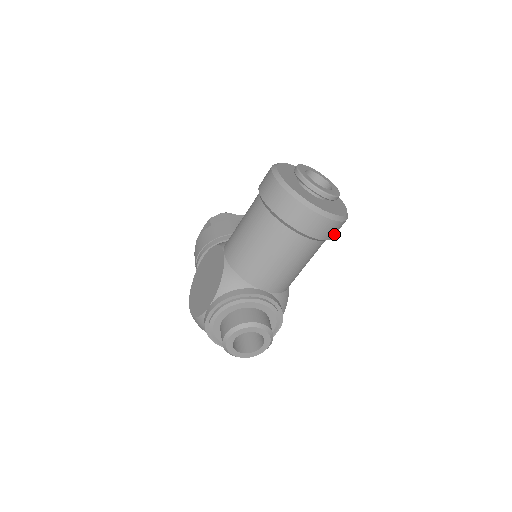
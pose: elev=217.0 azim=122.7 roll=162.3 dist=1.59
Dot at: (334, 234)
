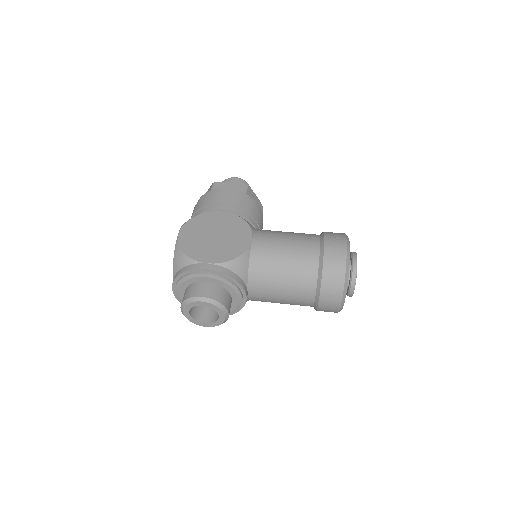
Dot at: occluded
